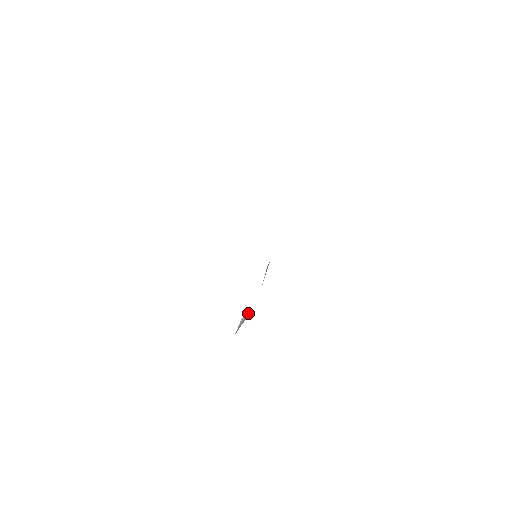
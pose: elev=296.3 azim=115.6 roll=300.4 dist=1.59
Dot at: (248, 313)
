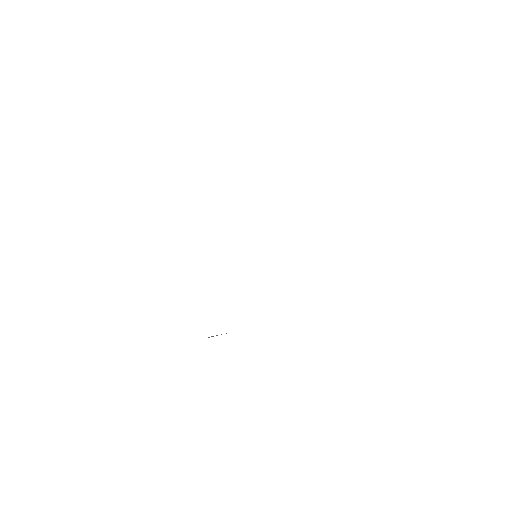
Dot at: occluded
